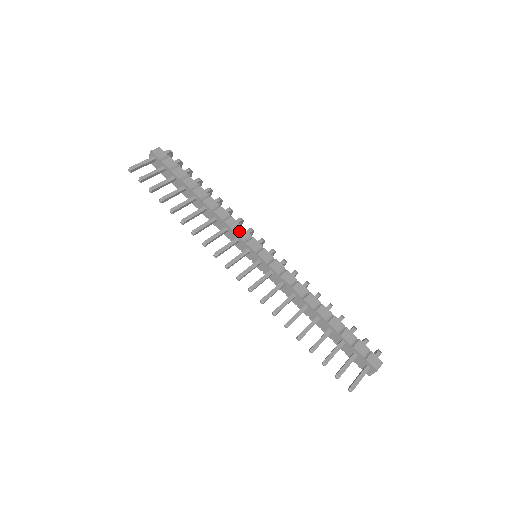
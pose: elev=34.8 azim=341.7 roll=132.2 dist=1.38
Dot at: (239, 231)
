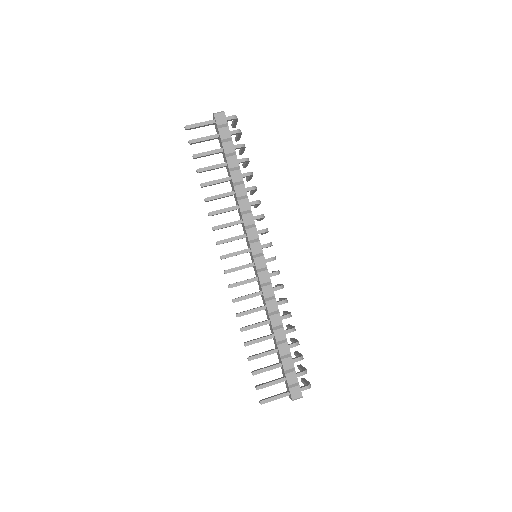
Dot at: (250, 230)
